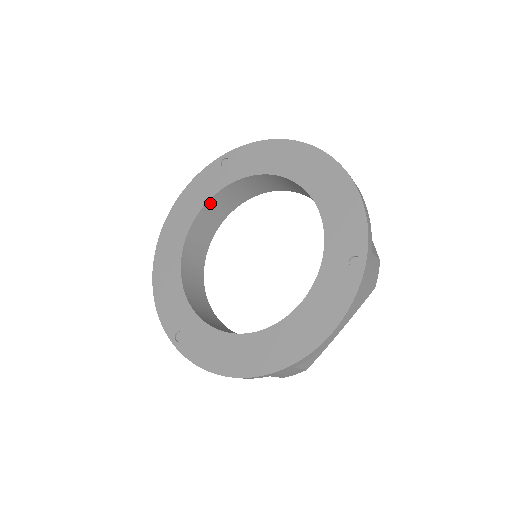
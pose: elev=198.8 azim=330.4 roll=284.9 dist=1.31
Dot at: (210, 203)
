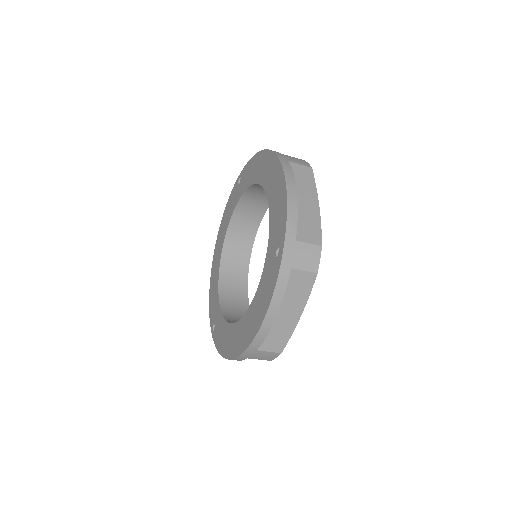
Dot at: (235, 216)
